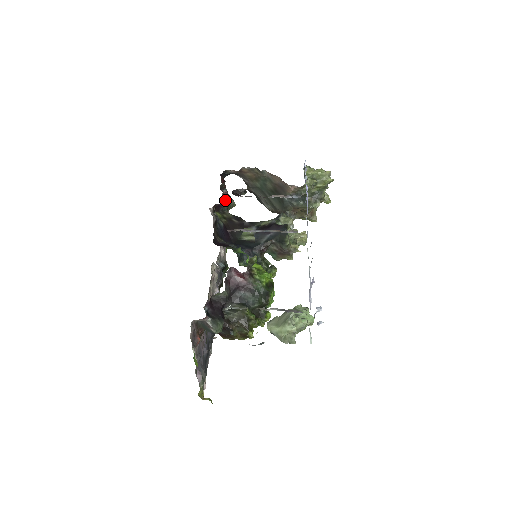
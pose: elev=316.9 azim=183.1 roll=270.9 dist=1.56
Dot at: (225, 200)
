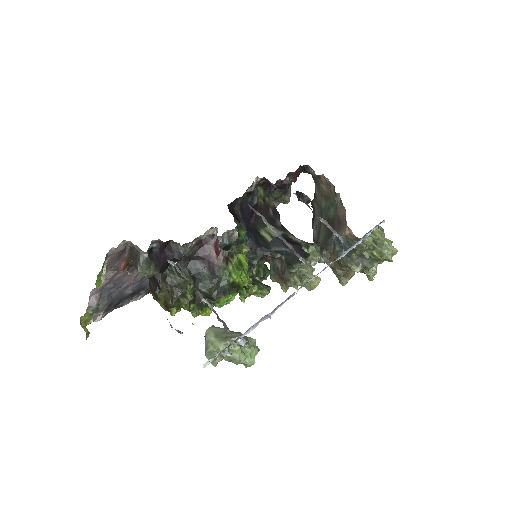
Dot at: (281, 188)
